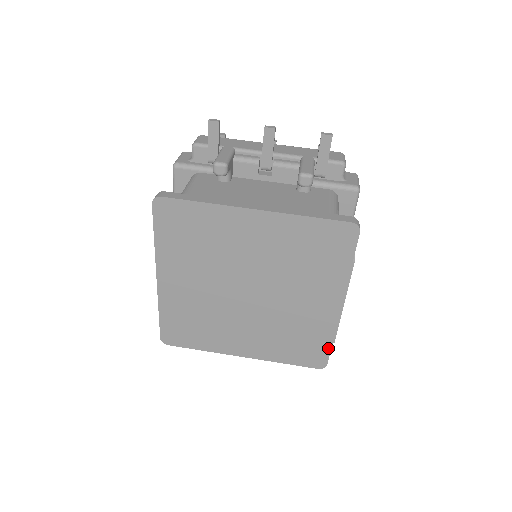
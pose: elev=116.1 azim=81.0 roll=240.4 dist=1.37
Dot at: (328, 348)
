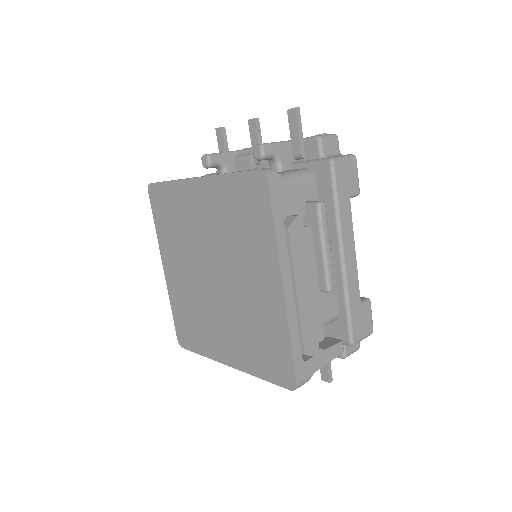
Dot at: (290, 355)
